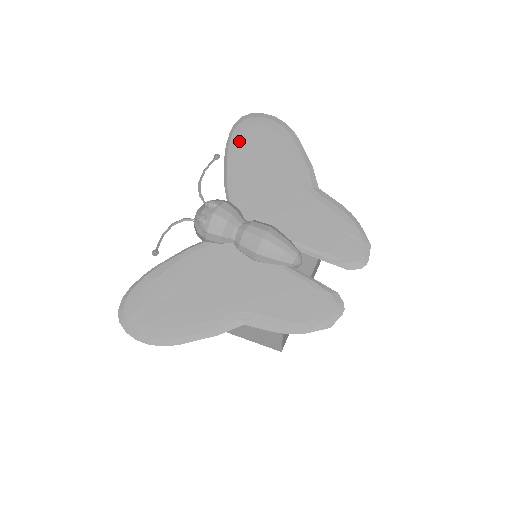
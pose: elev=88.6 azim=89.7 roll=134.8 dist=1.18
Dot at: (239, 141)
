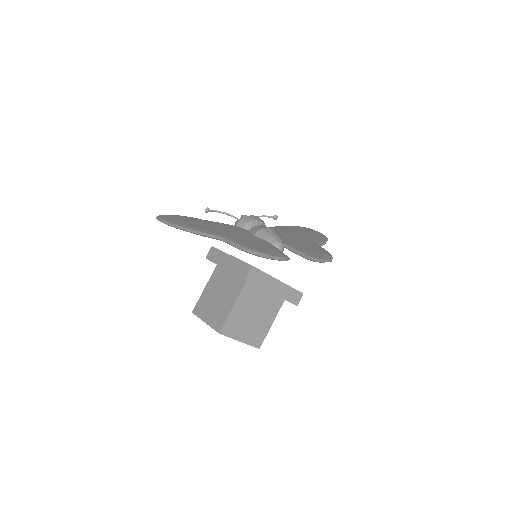
Dot at: (293, 227)
